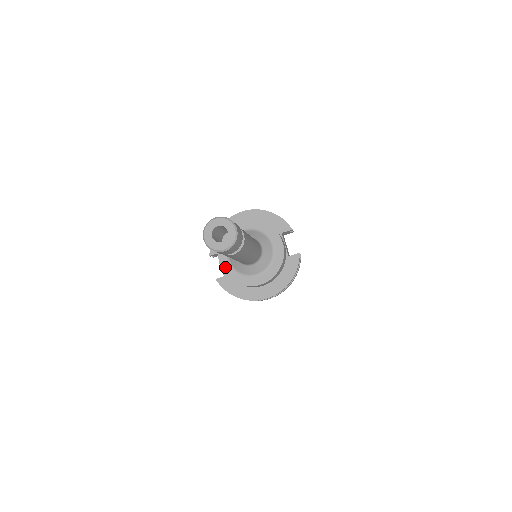
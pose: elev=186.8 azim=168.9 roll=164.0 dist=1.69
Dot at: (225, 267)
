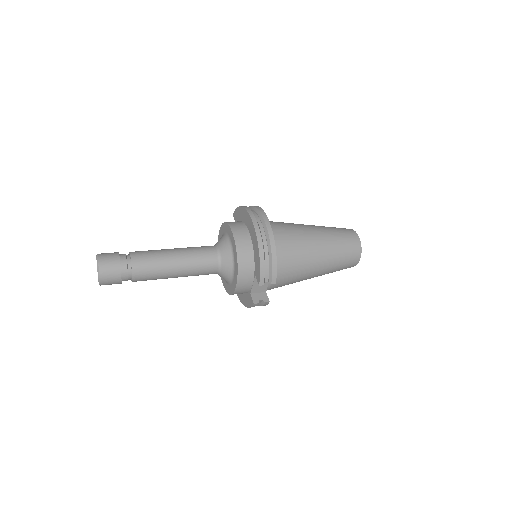
Dot at: occluded
